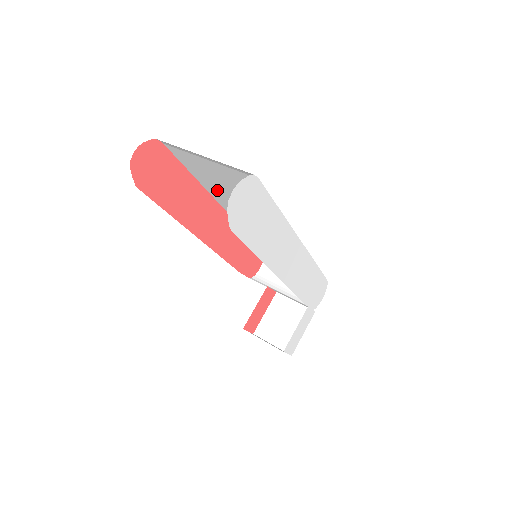
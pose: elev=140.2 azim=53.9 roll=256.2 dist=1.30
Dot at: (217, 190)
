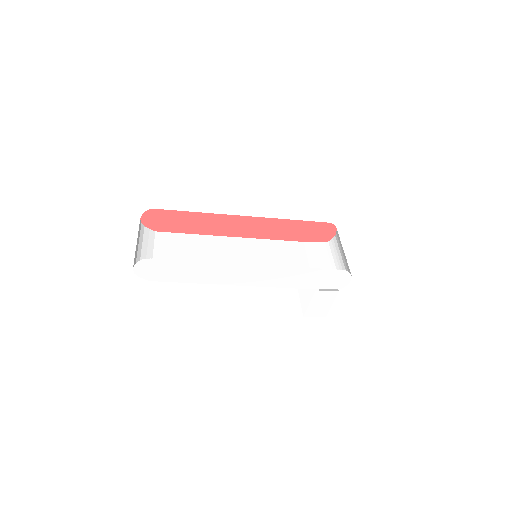
Dot at: occluded
